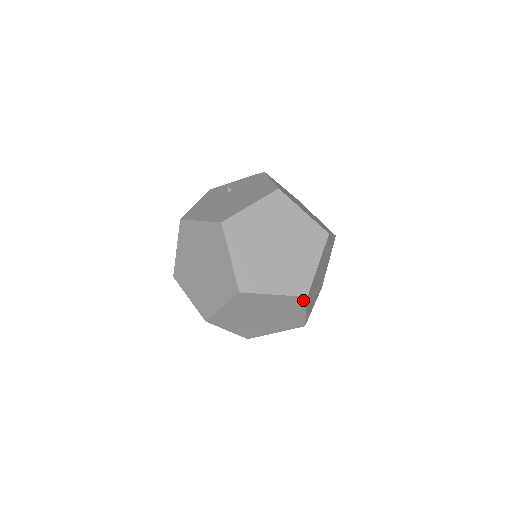
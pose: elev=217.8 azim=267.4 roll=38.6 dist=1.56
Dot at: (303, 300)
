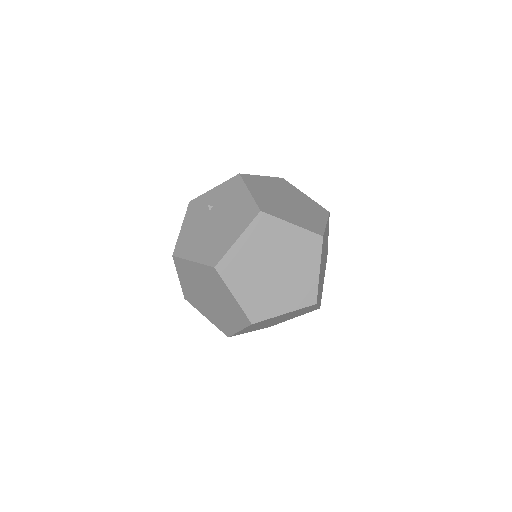
Dot at: (313, 305)
